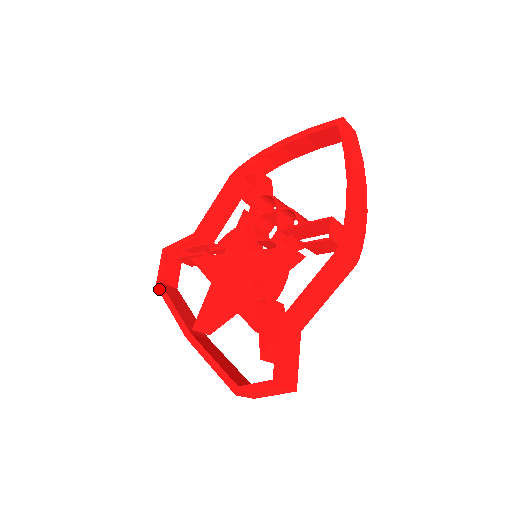
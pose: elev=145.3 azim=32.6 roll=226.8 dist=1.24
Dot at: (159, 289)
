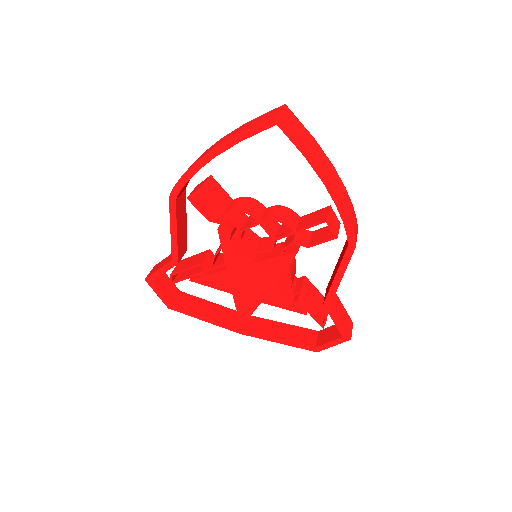
Dot at: (175, 310)
